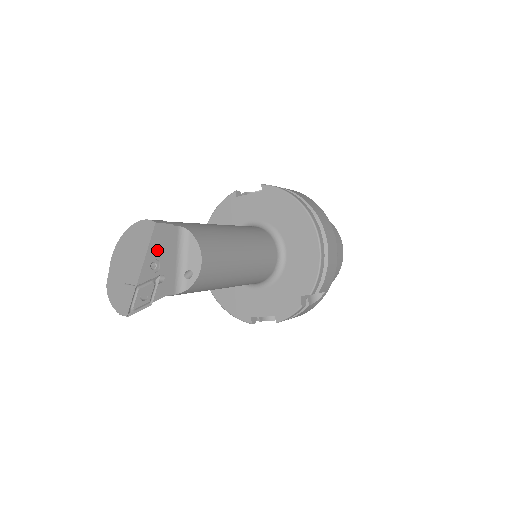
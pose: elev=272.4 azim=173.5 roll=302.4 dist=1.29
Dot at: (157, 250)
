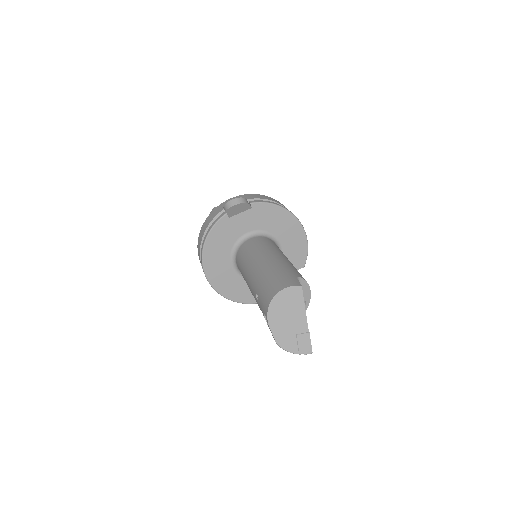
Dot at: occluded
